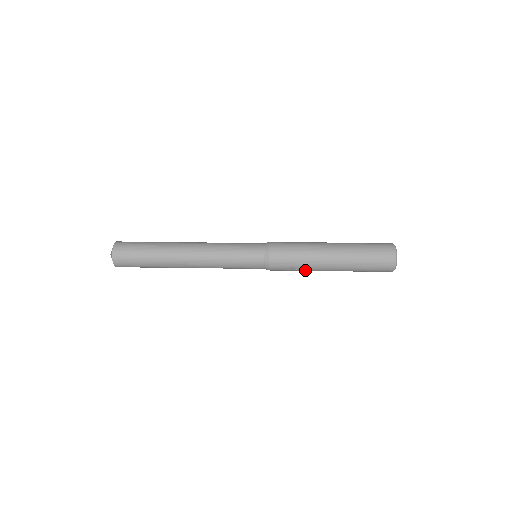
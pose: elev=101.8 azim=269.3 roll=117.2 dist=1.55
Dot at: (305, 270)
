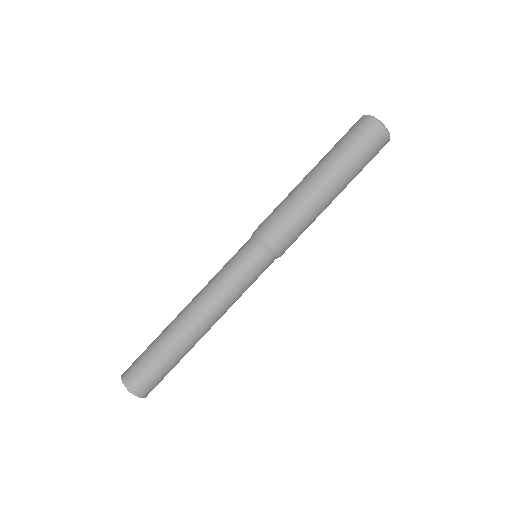
Dot at: occluded
